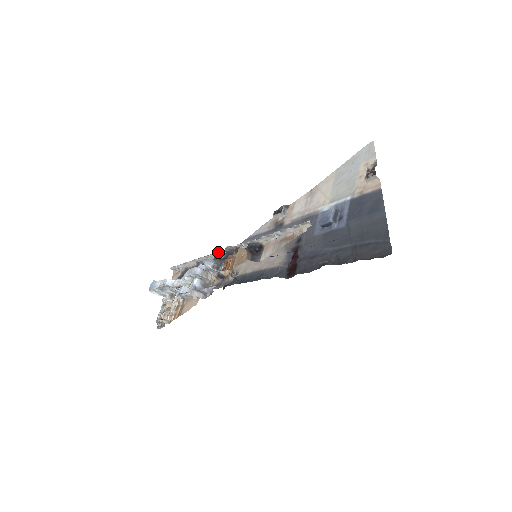
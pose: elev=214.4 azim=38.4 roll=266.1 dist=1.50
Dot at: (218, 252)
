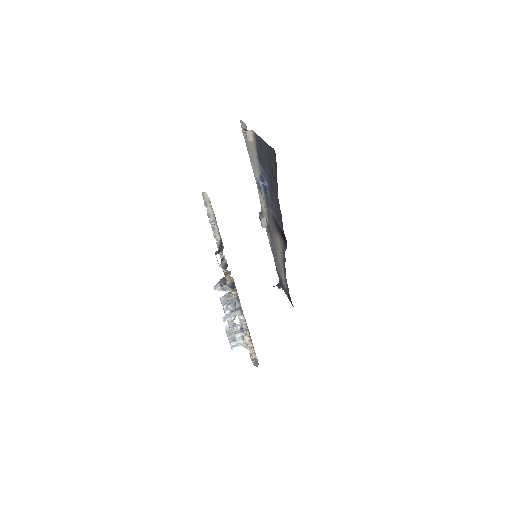
Dot at: occluded
